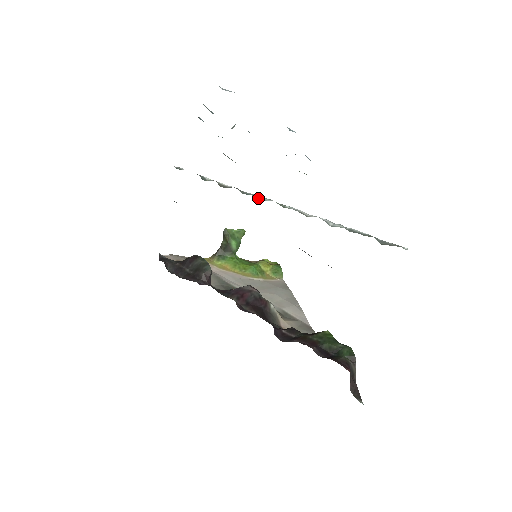
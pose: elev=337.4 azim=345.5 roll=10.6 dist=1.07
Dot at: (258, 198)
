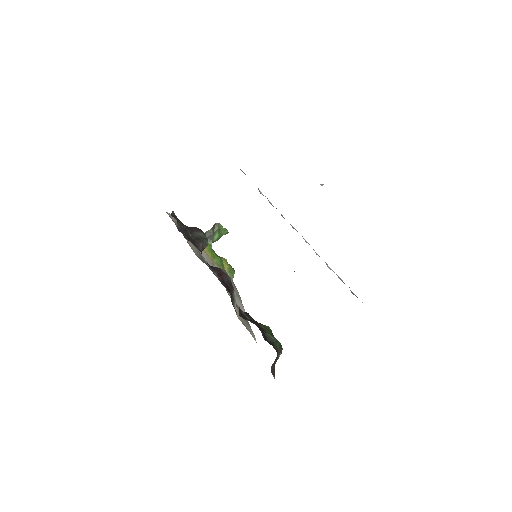
Dot at: (291, 225)
